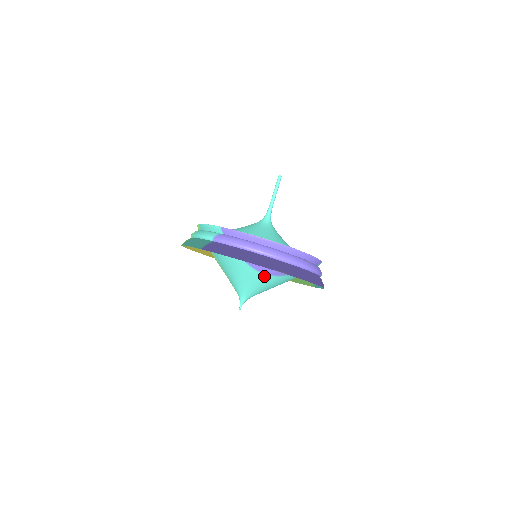
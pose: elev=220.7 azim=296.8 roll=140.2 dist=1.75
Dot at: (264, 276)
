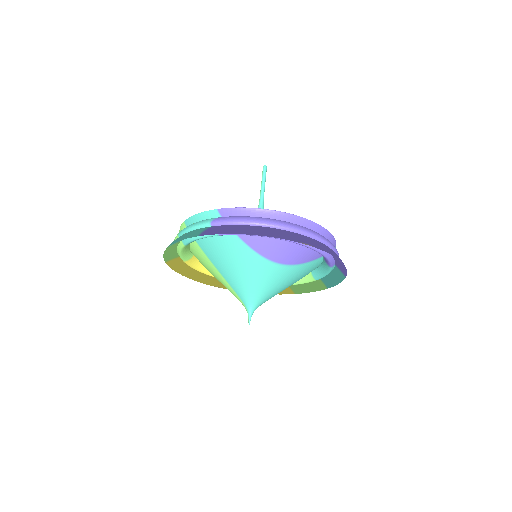
Dot at: (277, 267)
